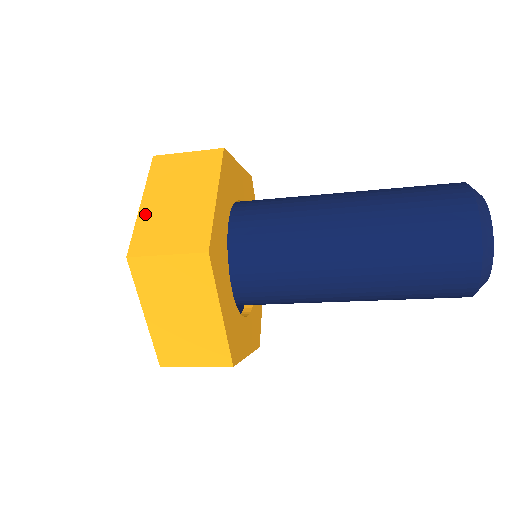
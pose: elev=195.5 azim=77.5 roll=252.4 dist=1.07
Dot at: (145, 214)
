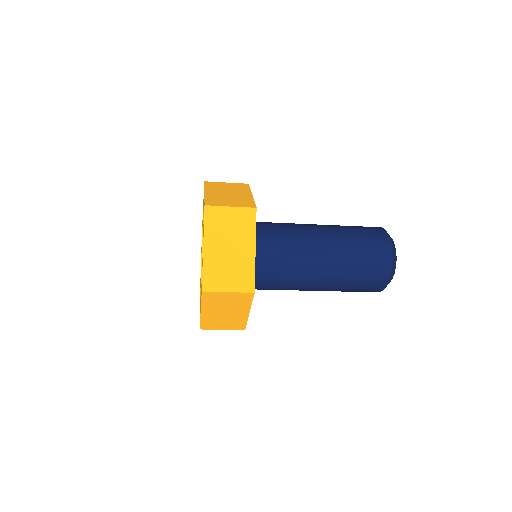
Dot at: (208, 259)
